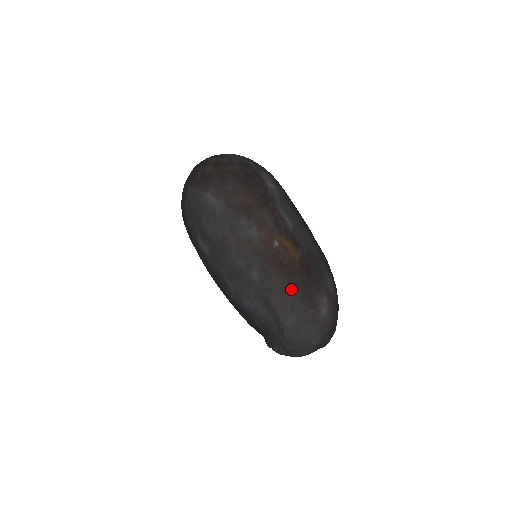
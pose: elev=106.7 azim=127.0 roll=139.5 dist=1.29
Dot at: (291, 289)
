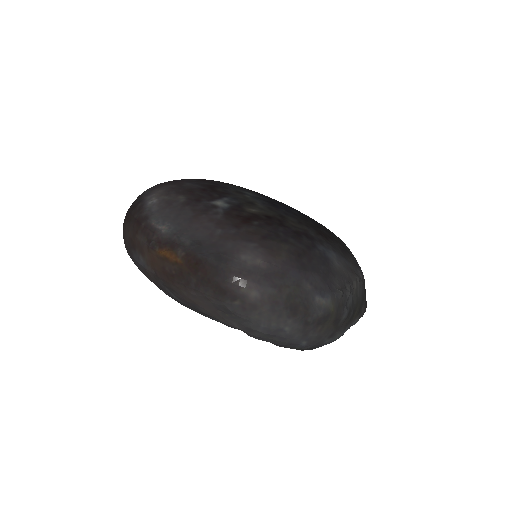
Dot at: (199, 294)
